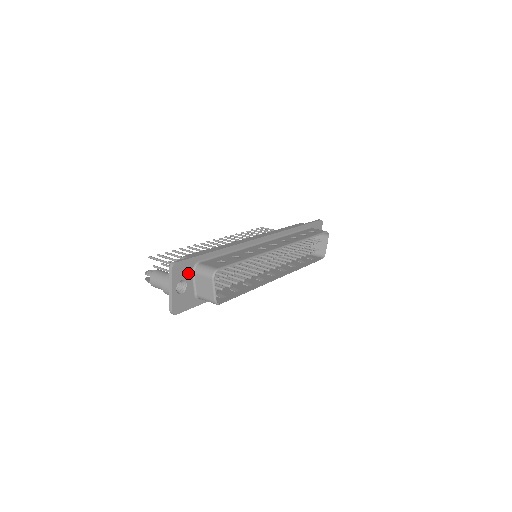
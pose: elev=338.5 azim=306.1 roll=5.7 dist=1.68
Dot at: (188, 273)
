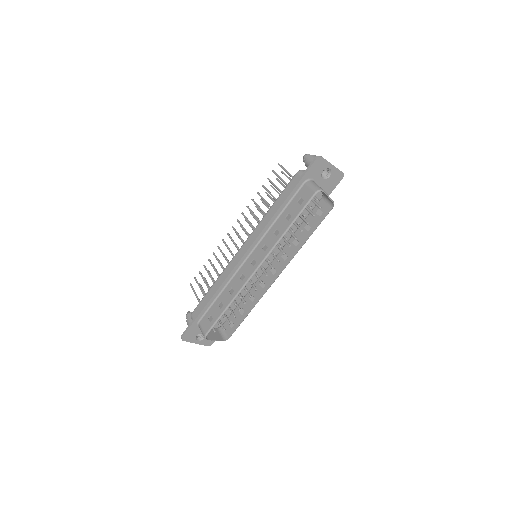
Dot at: (197, 330)
